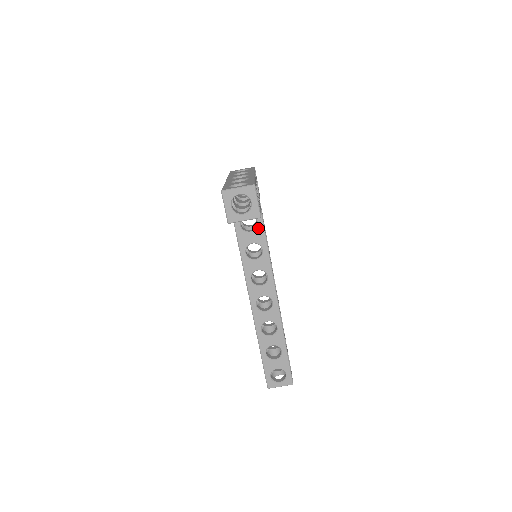
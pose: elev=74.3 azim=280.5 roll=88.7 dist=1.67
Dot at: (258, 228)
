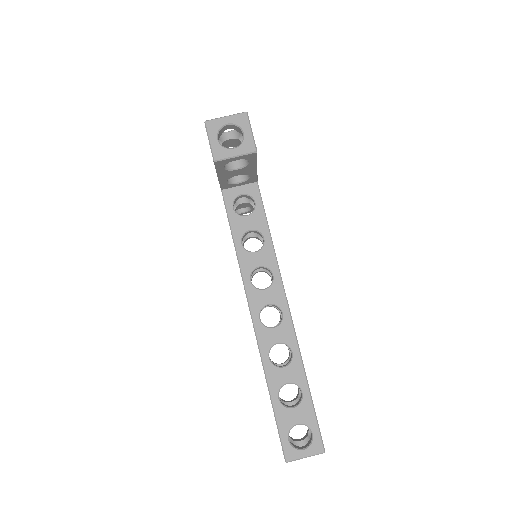
Dot at: (256, 210)
